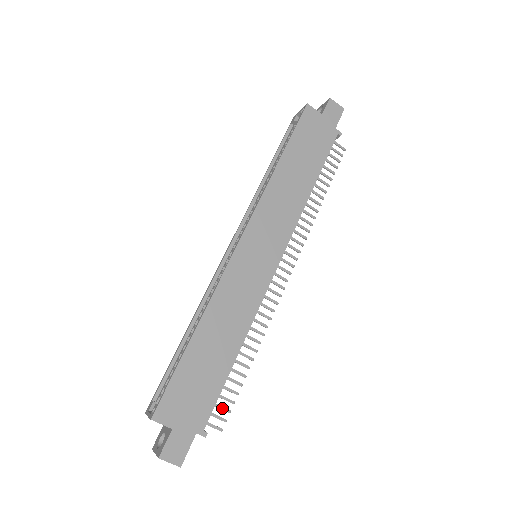
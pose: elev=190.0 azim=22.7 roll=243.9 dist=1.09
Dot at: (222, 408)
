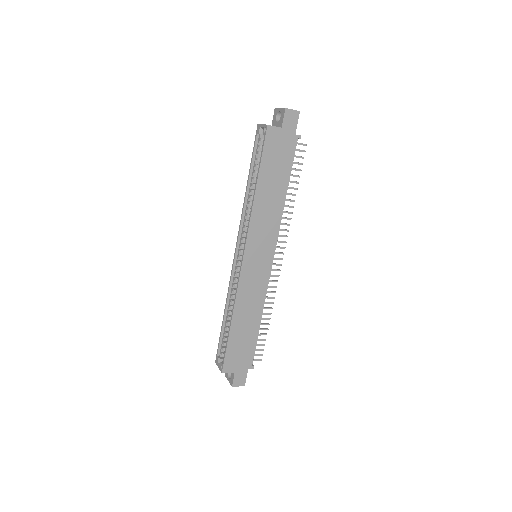
Dot at: (259, 350)
